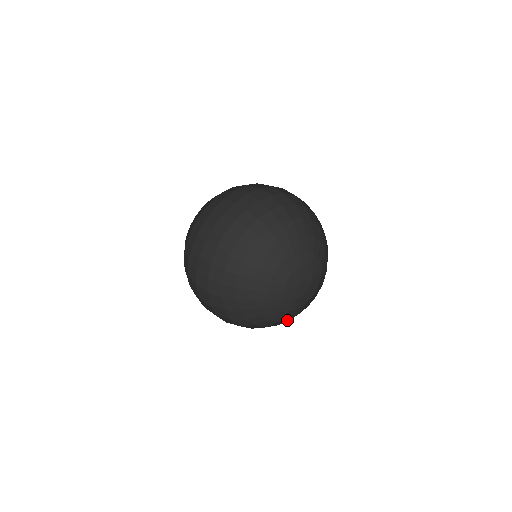
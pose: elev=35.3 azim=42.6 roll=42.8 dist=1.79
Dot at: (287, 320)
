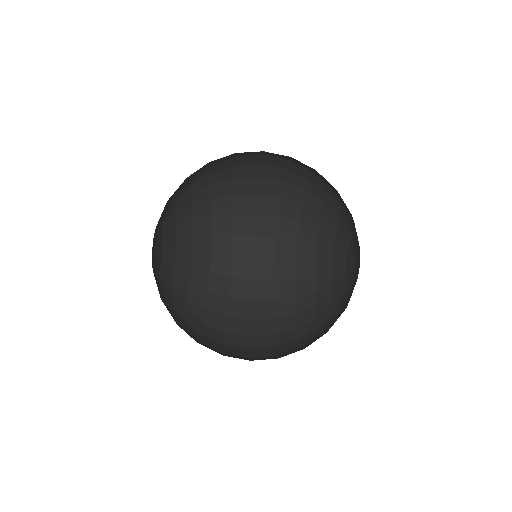
Dot at: occluded
